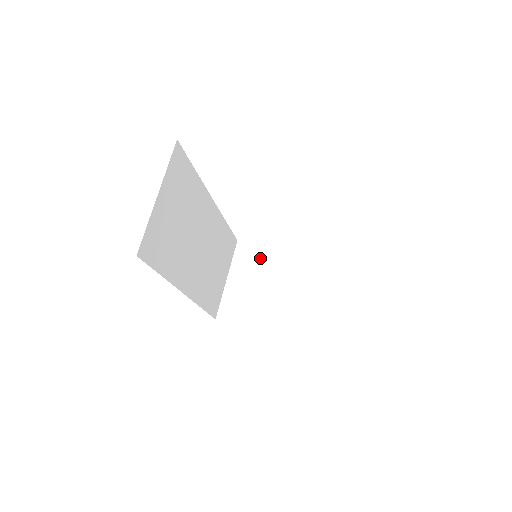
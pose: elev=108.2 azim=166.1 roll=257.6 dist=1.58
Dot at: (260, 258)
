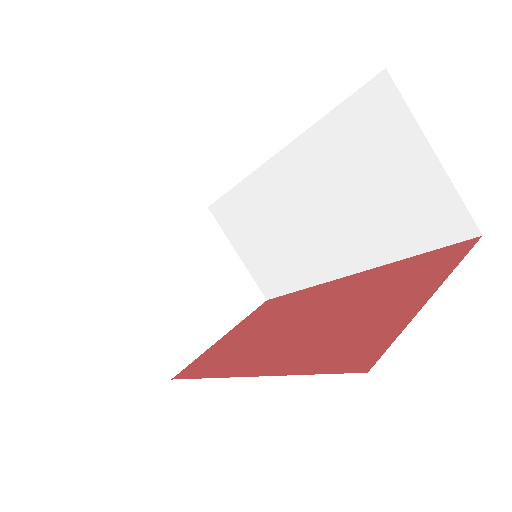
Dot at: (146, 268)
